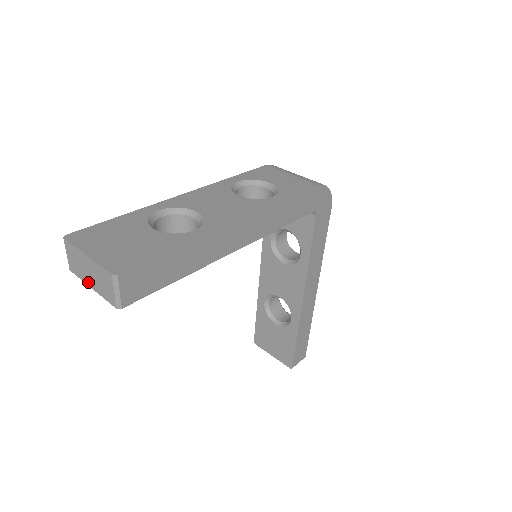
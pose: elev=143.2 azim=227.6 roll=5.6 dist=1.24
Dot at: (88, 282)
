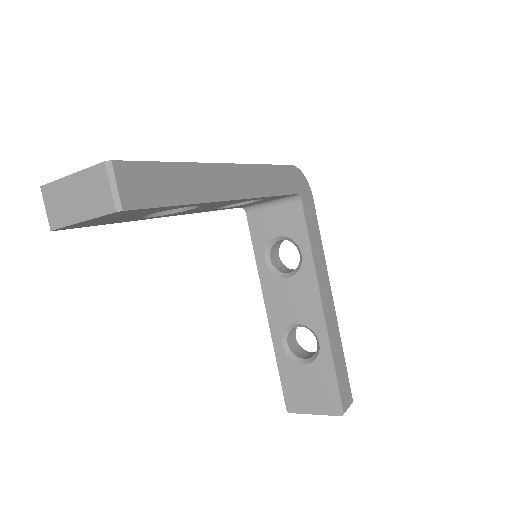
Dot at: (76, 217)
